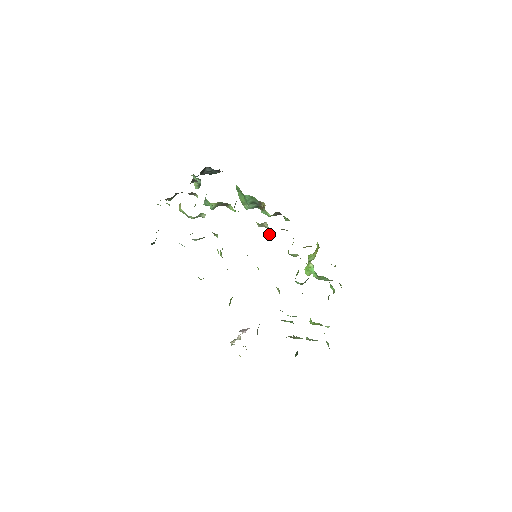
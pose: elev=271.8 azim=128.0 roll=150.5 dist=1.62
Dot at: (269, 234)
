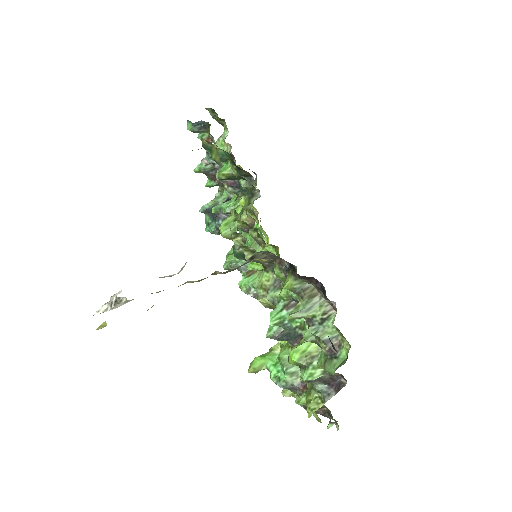
Dot at: occluded
